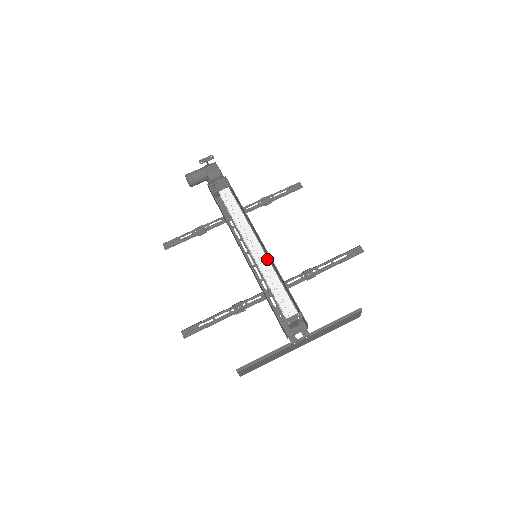
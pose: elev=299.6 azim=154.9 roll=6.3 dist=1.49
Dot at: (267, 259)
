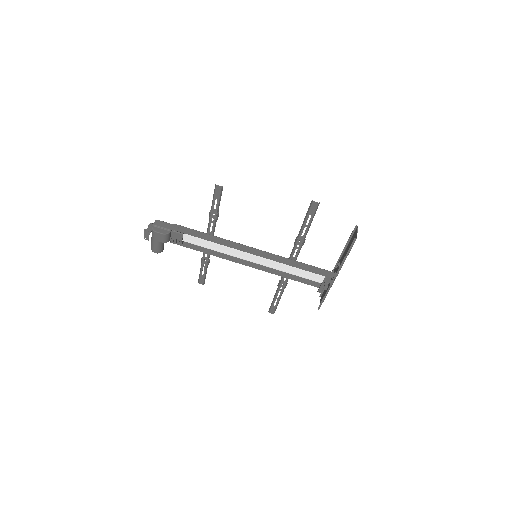
Dot at: (266, 260)
